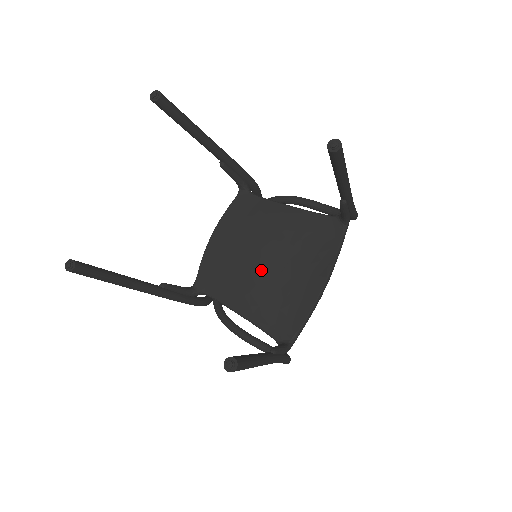
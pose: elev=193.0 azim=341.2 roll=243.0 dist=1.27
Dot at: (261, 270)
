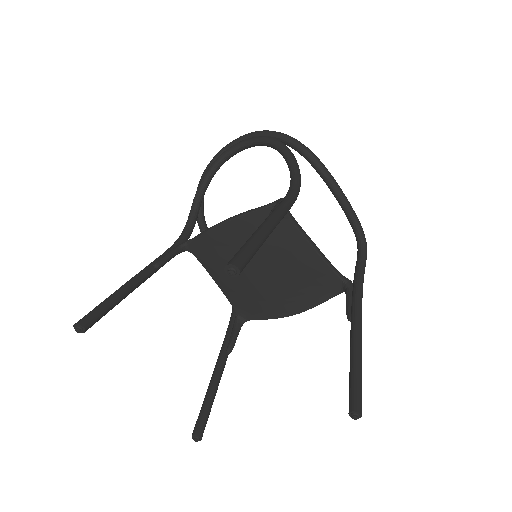
Dot at: (253, 276)
